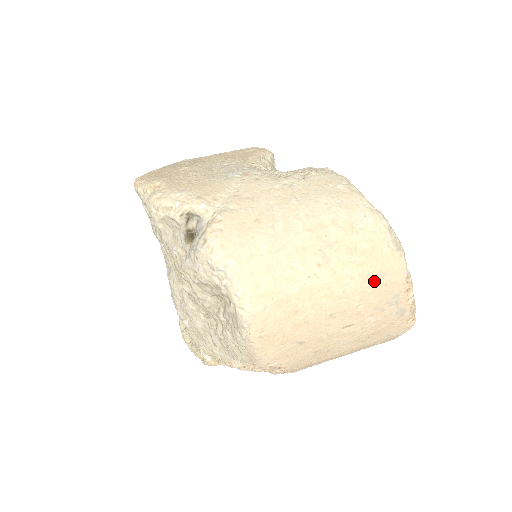
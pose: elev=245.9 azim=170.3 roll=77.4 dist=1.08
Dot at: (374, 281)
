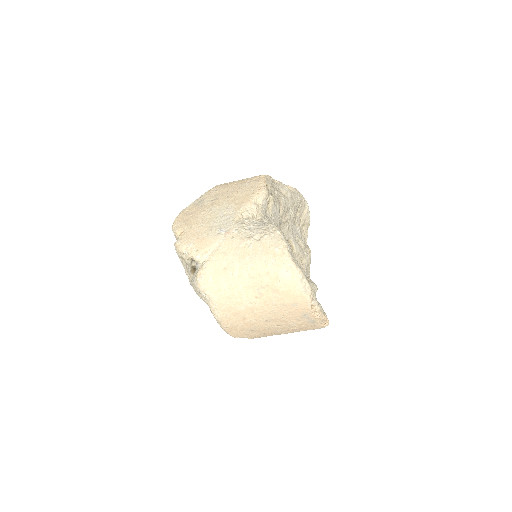
Dot at: (289, 308)
